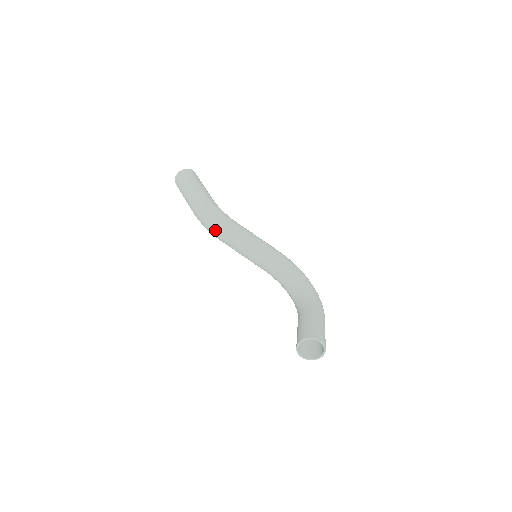
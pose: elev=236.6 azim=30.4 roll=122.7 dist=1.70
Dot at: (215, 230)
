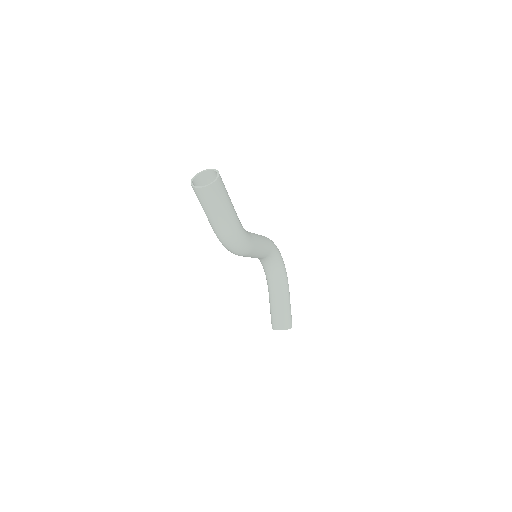
Dot at: (236, 254)
